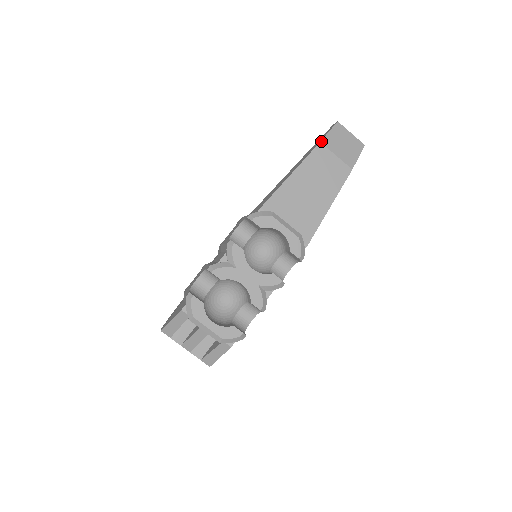
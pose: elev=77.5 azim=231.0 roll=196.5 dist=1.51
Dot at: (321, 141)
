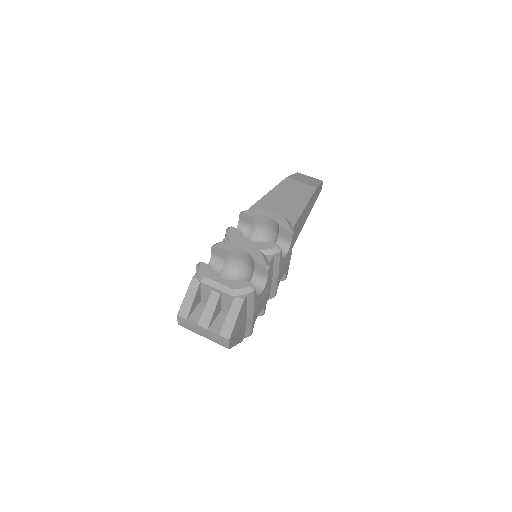
Dot at: (287, 177)
